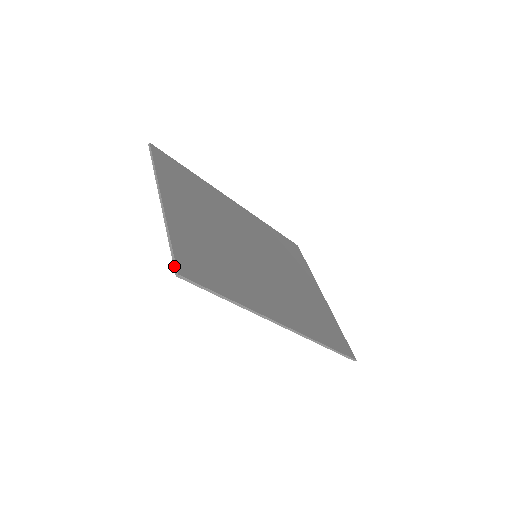
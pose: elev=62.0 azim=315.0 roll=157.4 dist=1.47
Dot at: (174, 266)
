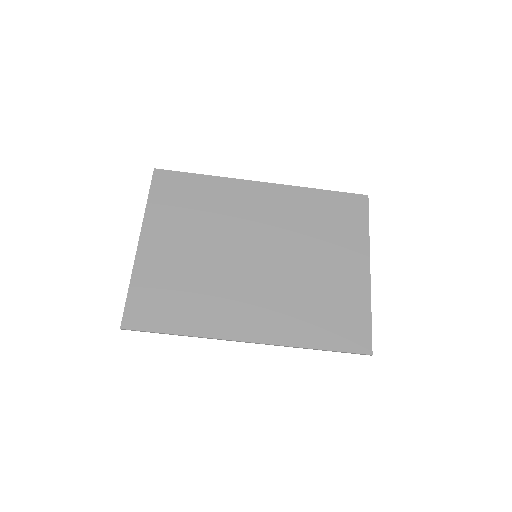
Dot at: (122, 320)
